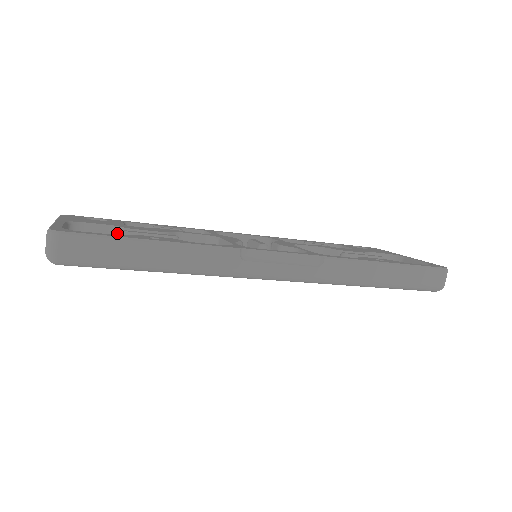
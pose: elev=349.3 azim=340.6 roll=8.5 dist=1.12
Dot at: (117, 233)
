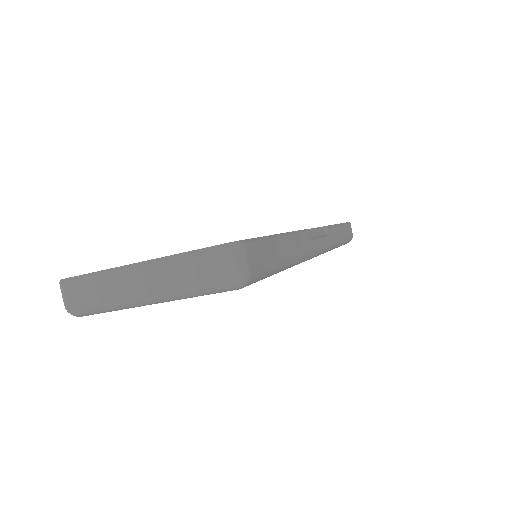
Dot at: occluded
